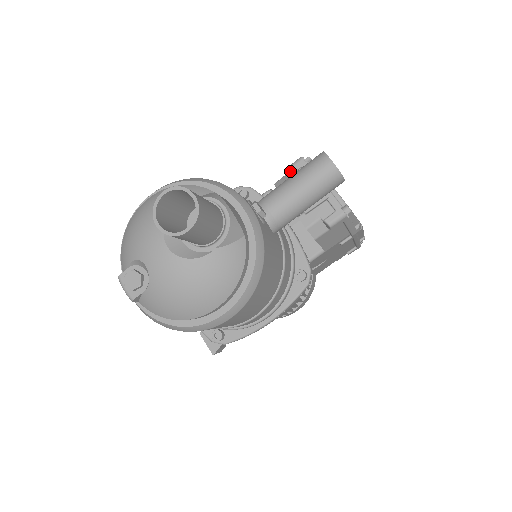
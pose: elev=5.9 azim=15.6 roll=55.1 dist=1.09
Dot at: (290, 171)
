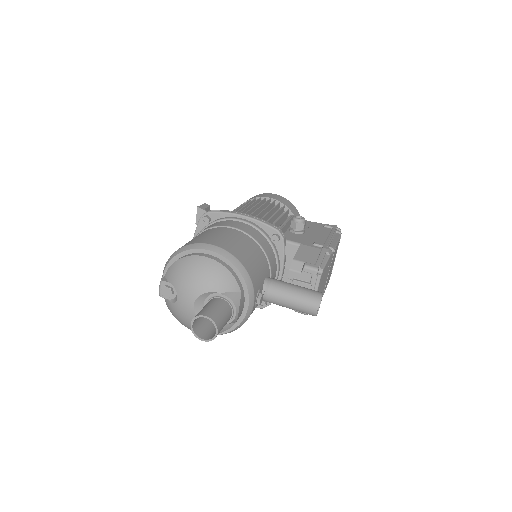
Dot at: (305, 269)
